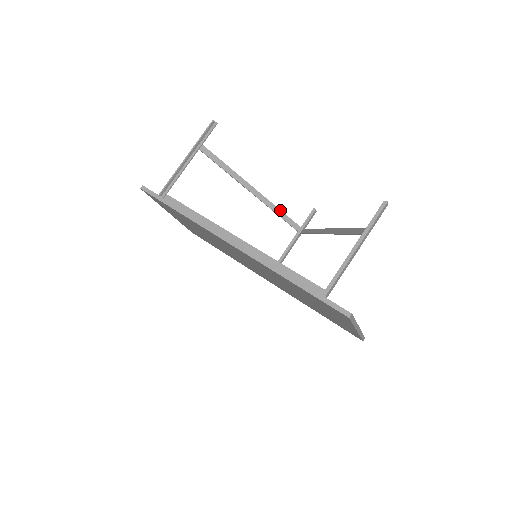
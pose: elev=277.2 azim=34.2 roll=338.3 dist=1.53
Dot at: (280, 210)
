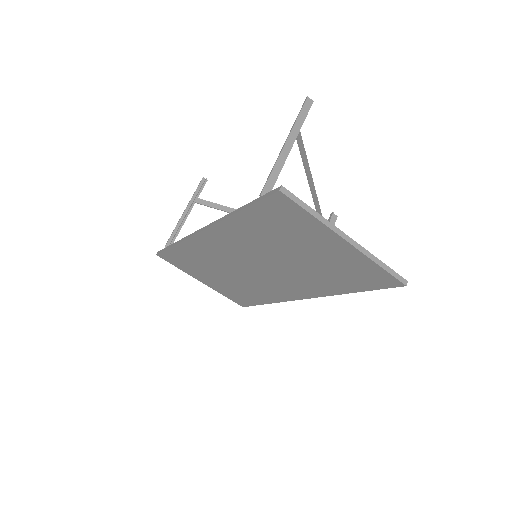
Dot at: occluded
